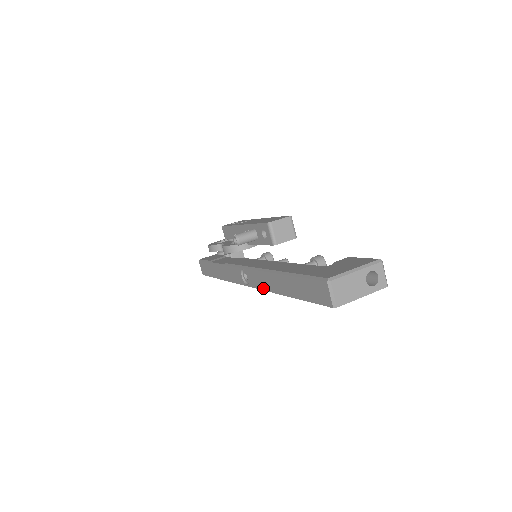
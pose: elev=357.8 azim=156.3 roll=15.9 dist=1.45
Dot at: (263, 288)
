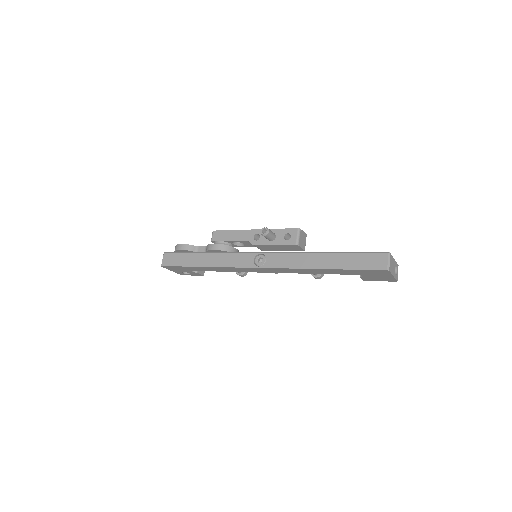
Dot at: (289, 266)
